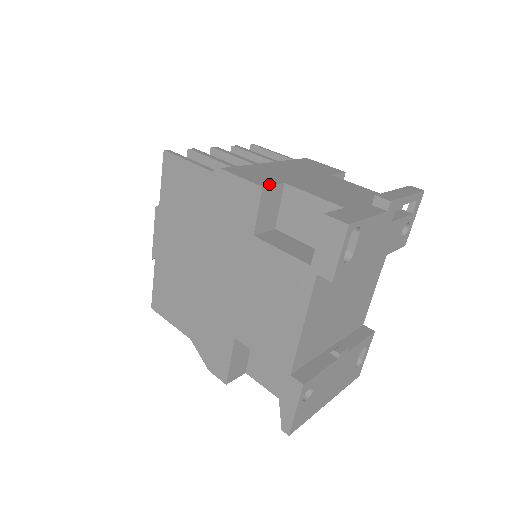
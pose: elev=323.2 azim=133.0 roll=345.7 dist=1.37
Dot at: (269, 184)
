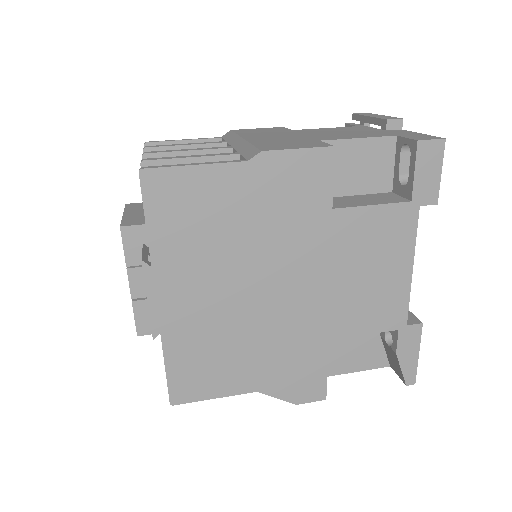
Dot at: (325, 144)
